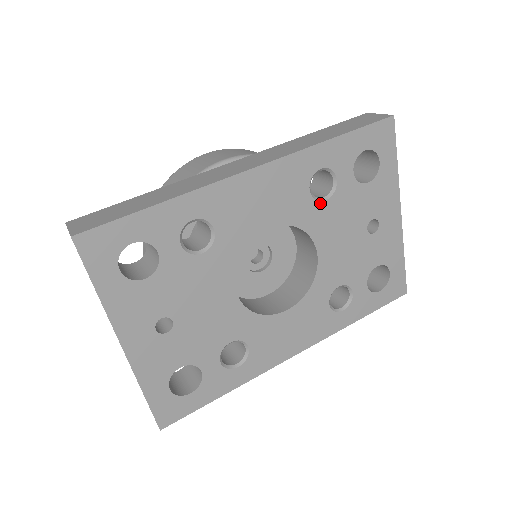
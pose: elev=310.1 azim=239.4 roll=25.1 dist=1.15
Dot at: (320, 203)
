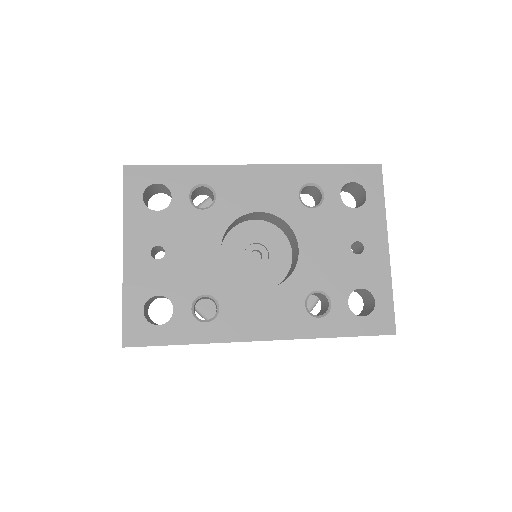
Dot at: (307, 209)
